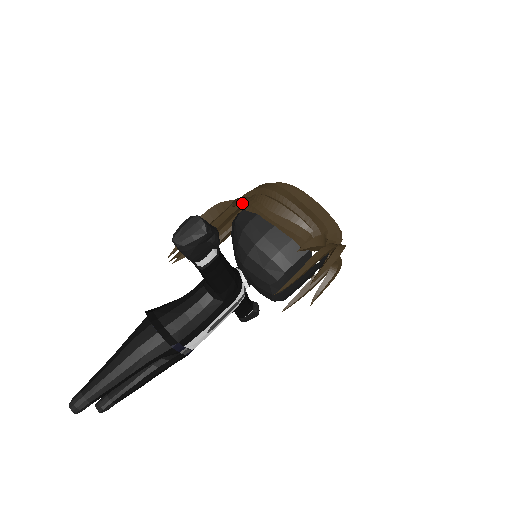
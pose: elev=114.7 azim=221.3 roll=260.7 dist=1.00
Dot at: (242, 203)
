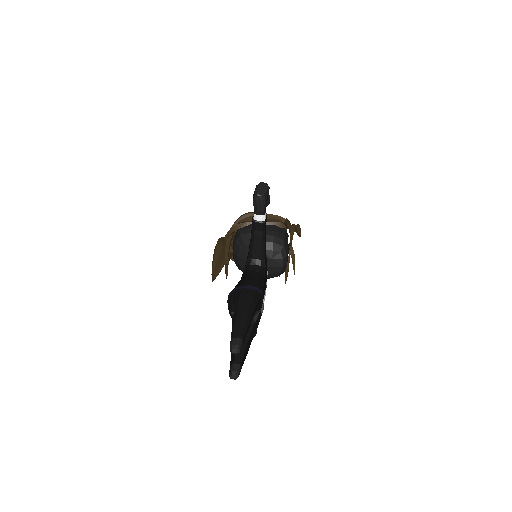
Dot at: (236, 227)
